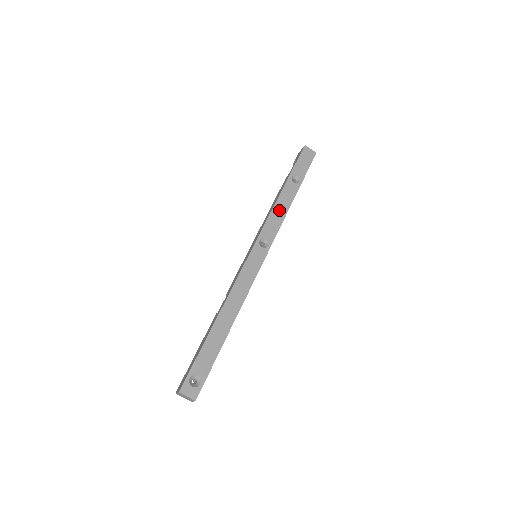
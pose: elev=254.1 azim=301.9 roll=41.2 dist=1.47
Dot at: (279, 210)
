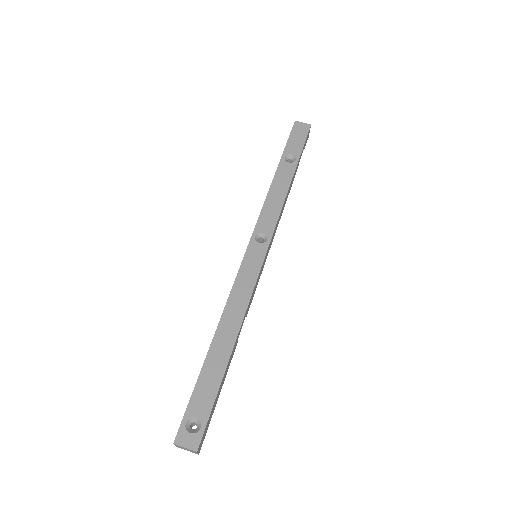
Dot at: (275, 197)
